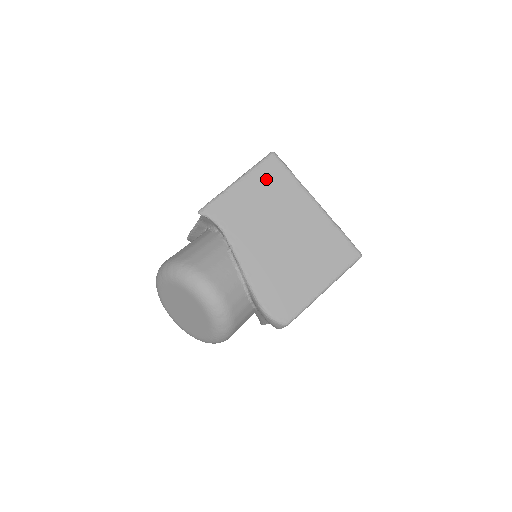
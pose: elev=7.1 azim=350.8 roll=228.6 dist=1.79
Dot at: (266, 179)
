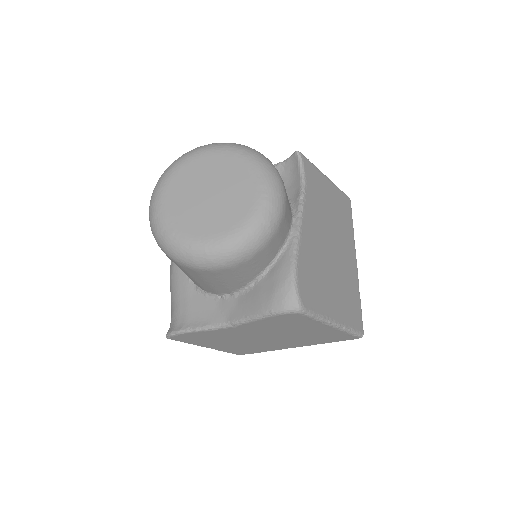
Dot at: (341, 203)
